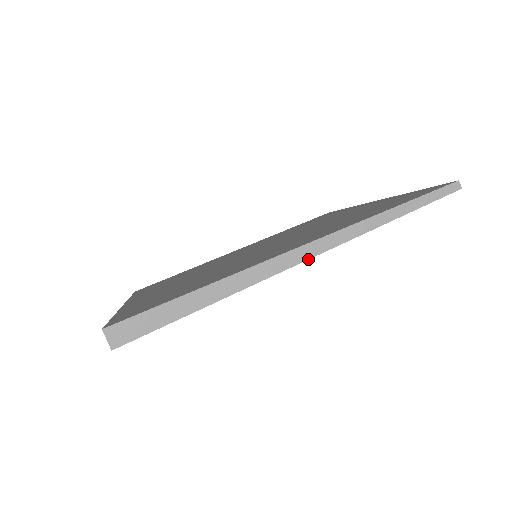
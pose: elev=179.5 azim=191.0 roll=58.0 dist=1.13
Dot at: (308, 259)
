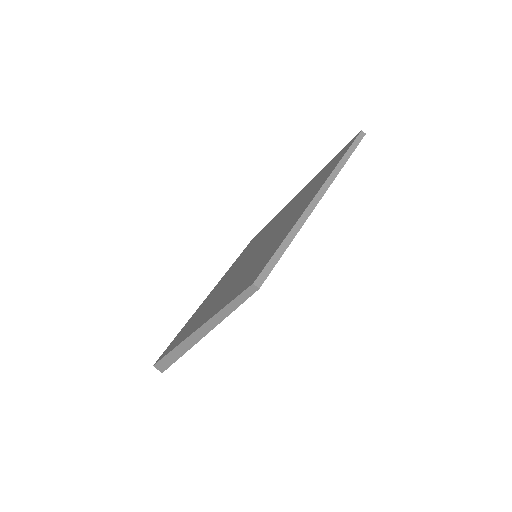
Dot at: occluded
